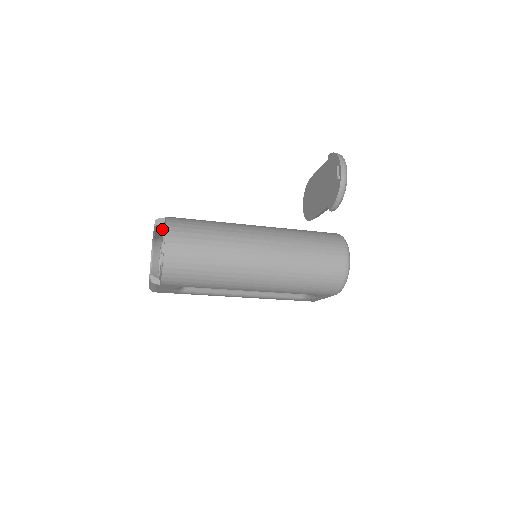
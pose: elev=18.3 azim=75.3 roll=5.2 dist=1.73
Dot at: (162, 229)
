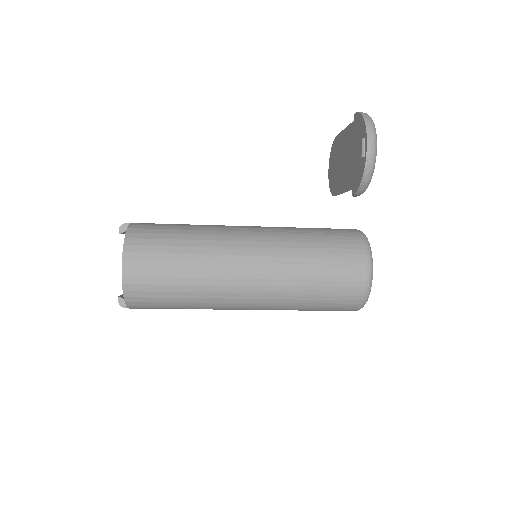
Dot at: occluded
